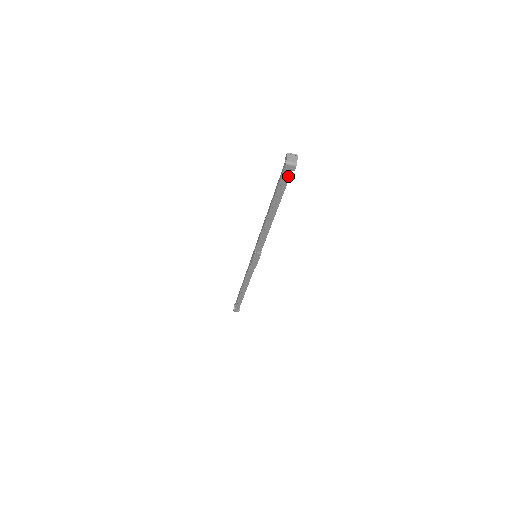
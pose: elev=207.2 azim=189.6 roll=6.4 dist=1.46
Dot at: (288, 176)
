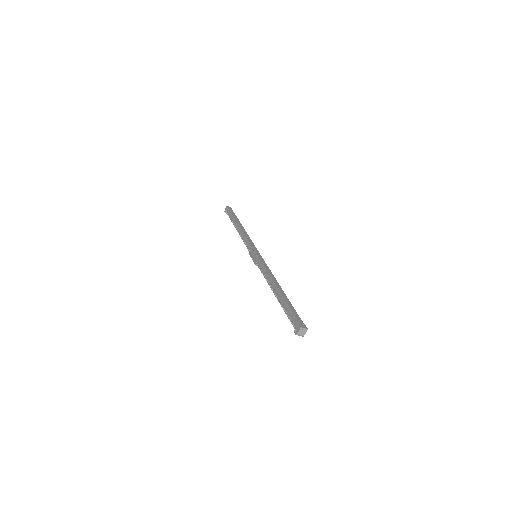
Dot at: occluded
